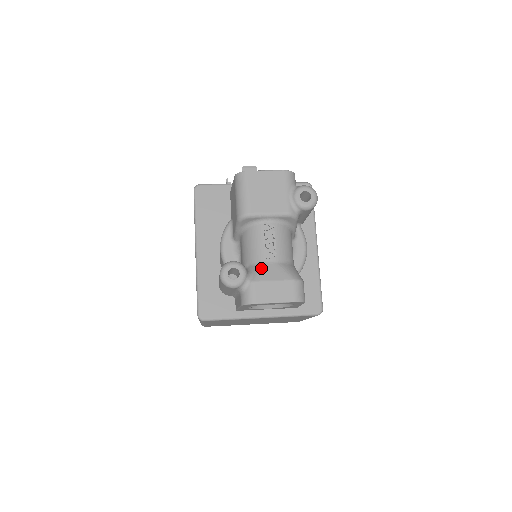
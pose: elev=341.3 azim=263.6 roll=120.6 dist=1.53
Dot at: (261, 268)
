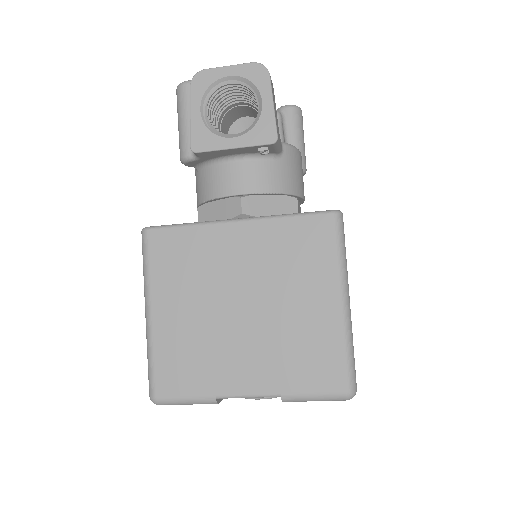
Dot at: occluded
